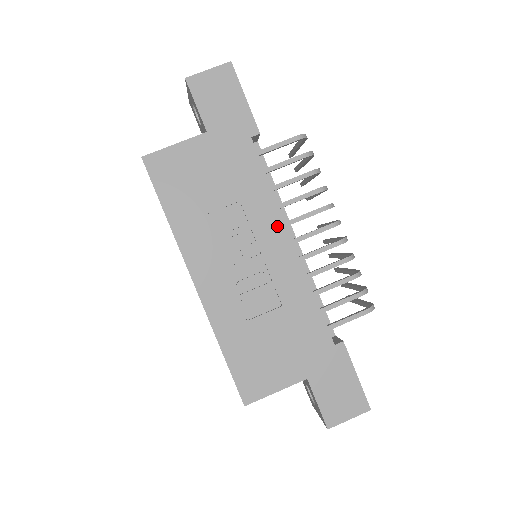
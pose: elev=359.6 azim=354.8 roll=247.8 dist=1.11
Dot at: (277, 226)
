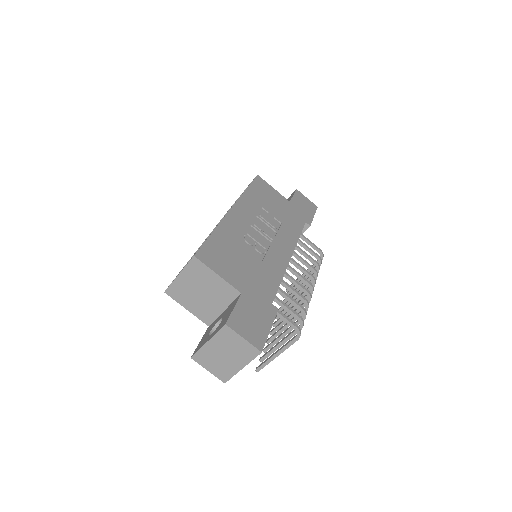
Dot at: (290, 246)
